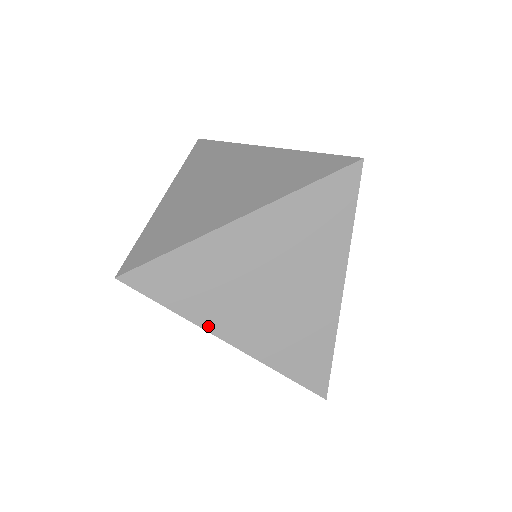
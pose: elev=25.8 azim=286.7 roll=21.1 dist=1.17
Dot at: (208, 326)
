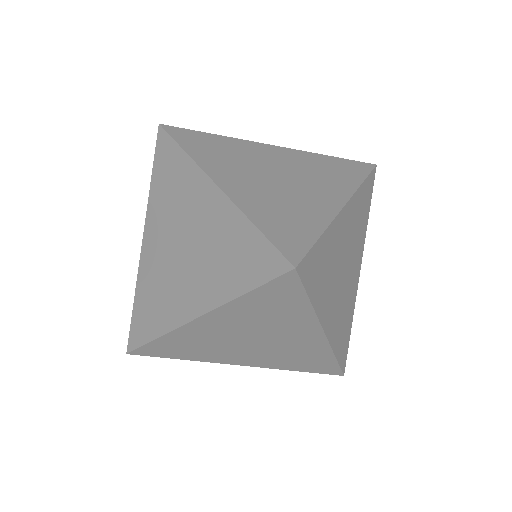
Dot at: (216, 361)
